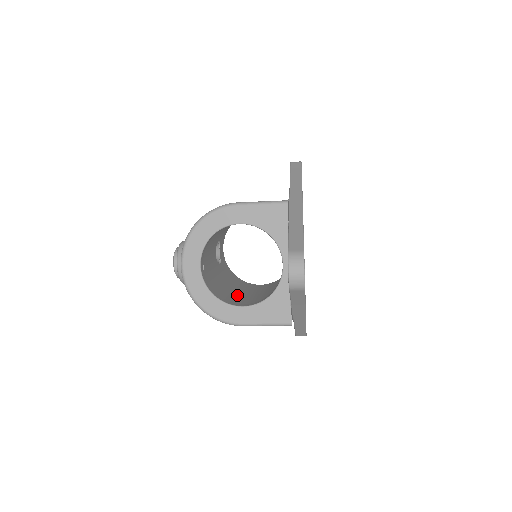
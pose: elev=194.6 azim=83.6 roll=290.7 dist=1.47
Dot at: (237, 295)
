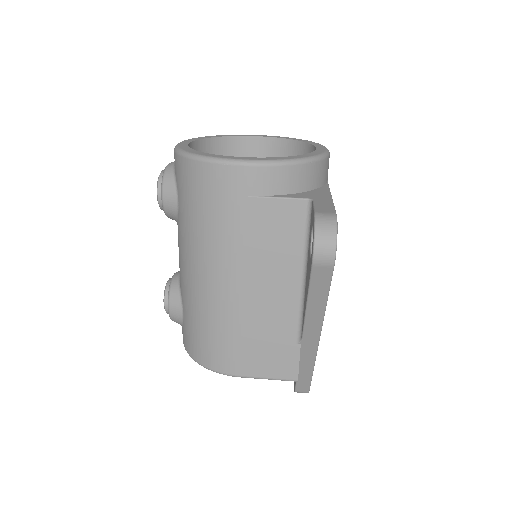
Dot at: occluded
